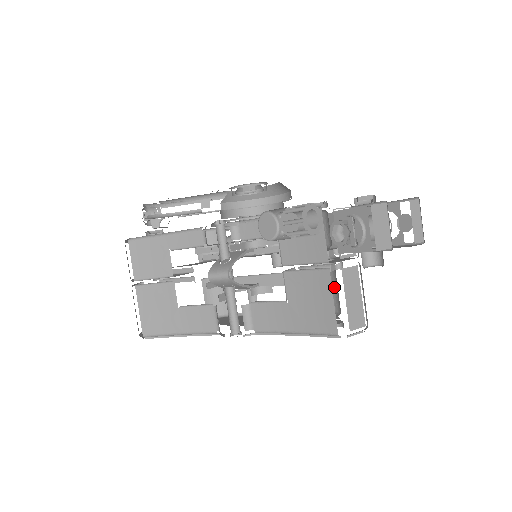
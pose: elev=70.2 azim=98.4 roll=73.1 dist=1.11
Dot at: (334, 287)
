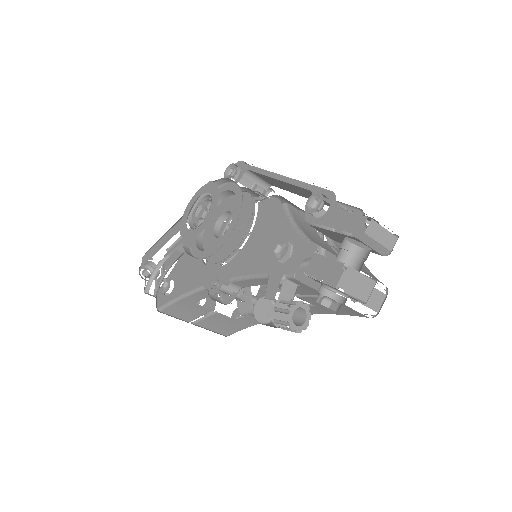
Dot at: occluded
